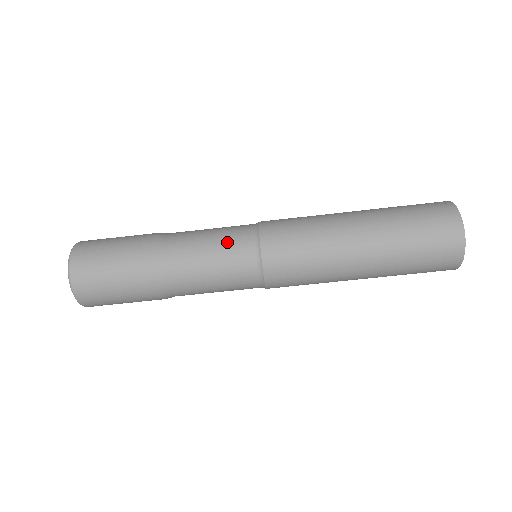
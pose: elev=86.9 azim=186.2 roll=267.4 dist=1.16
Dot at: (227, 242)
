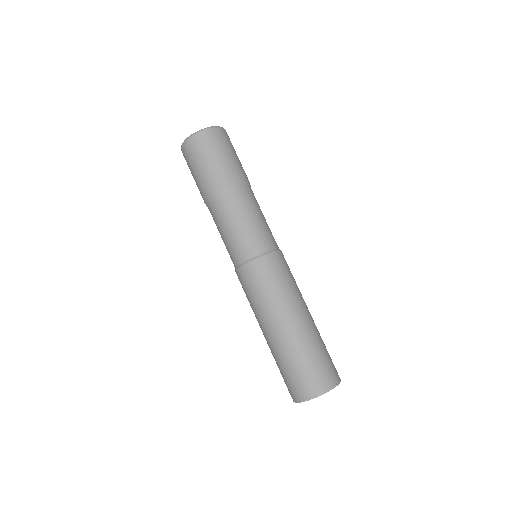
Dot at: (249, 236)
